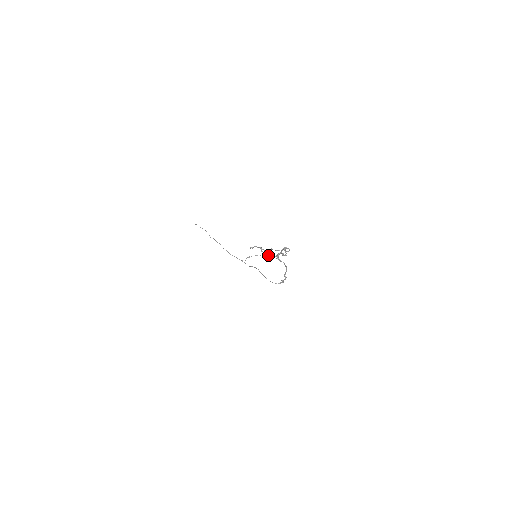
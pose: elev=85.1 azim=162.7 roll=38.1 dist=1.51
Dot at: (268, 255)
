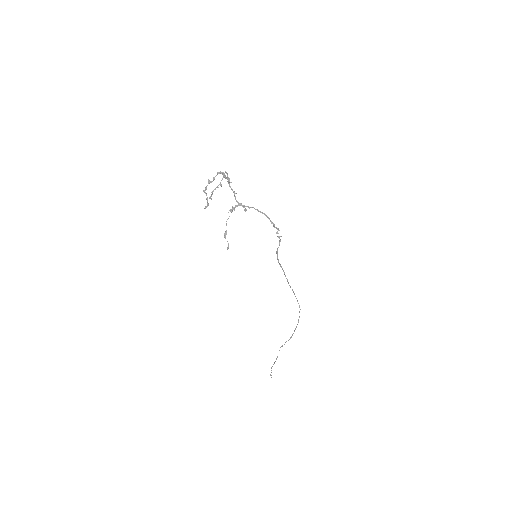
Dot at: (231, 210)
